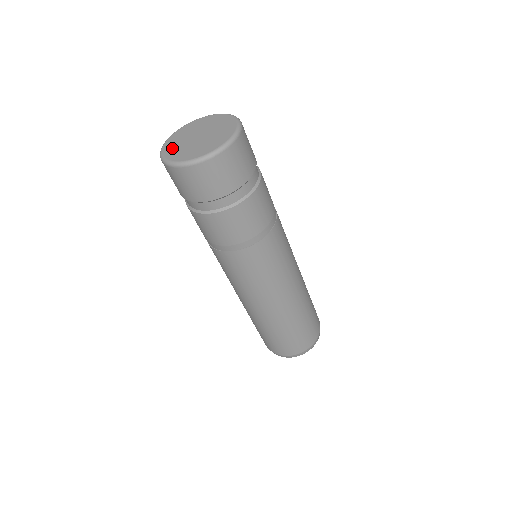
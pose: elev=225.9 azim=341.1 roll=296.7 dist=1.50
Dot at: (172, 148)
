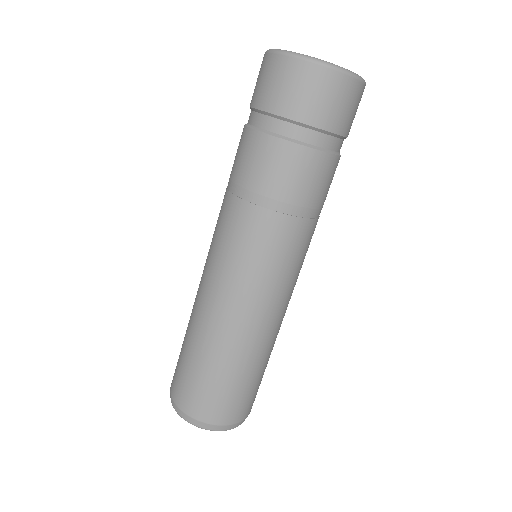
Dot at: occluded
